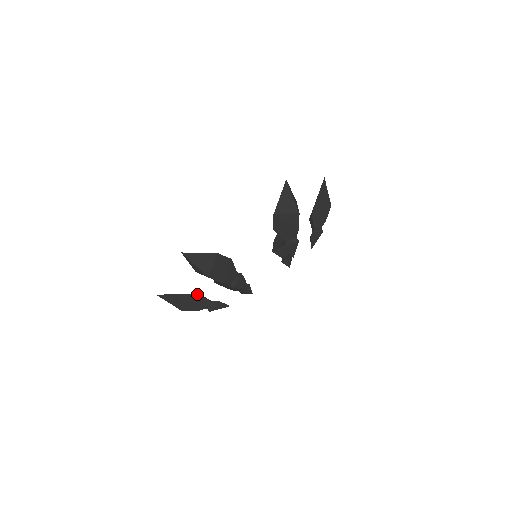
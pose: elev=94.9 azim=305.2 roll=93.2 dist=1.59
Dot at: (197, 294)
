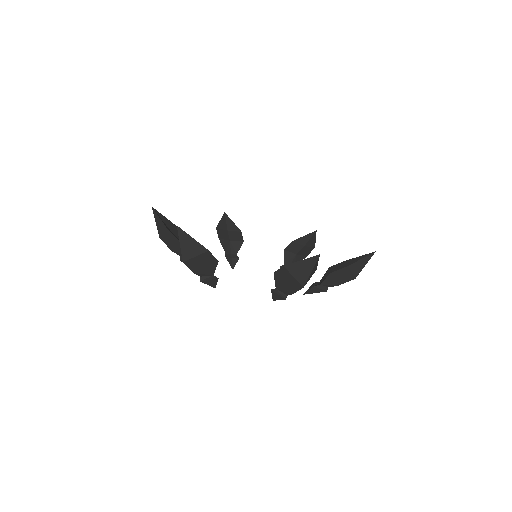
Dot at: occluded
